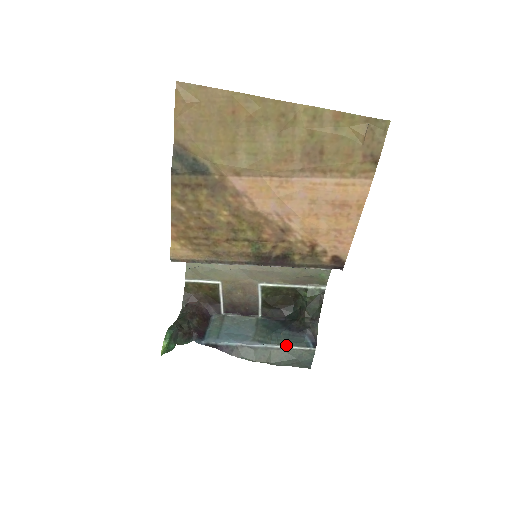
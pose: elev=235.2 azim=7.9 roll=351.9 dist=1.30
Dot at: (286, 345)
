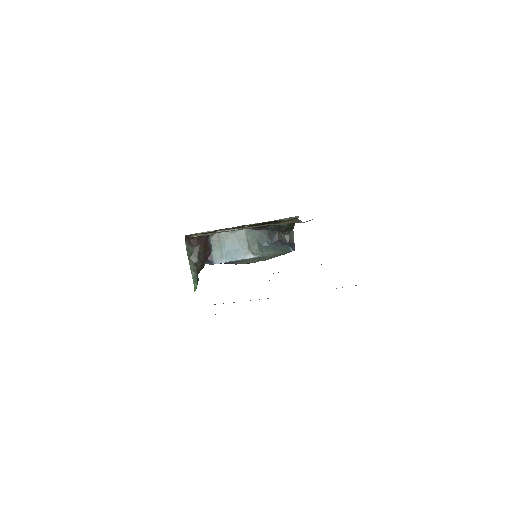
Dot at: (274, 253)
